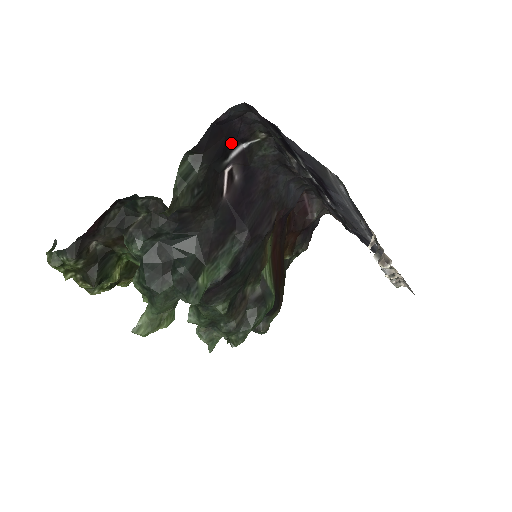
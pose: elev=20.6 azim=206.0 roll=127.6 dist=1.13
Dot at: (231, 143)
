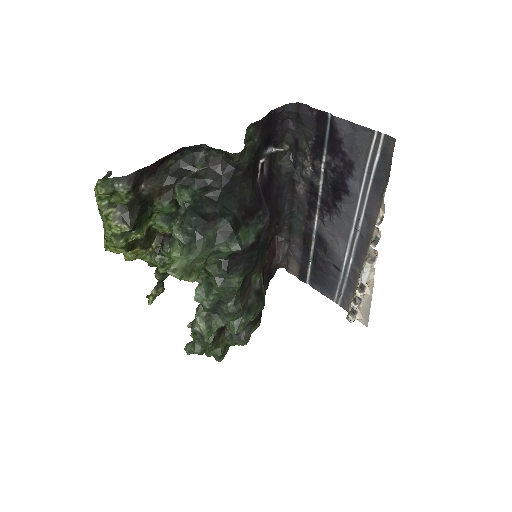
Dot at: (270, 140)
